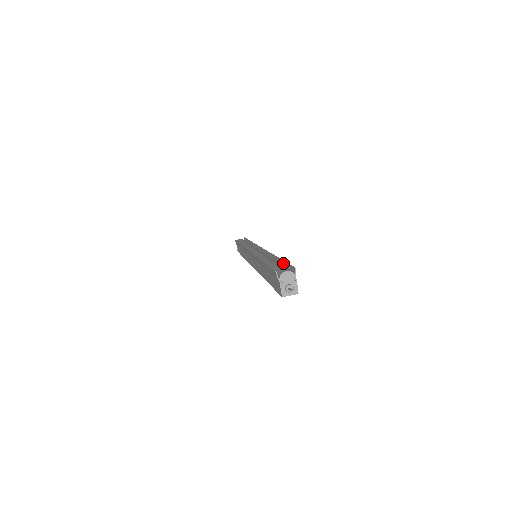
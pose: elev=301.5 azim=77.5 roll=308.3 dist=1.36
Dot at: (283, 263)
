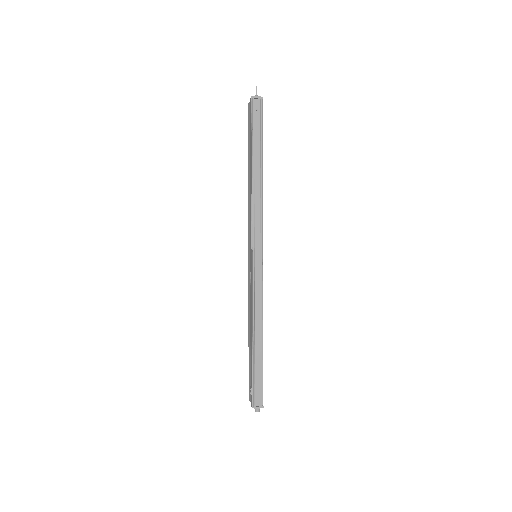
Dot at: occluded
